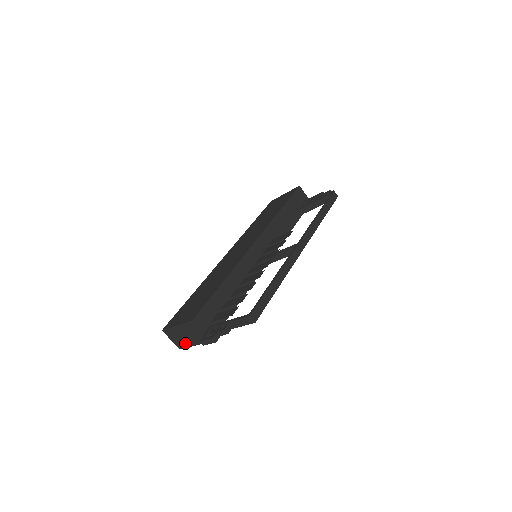
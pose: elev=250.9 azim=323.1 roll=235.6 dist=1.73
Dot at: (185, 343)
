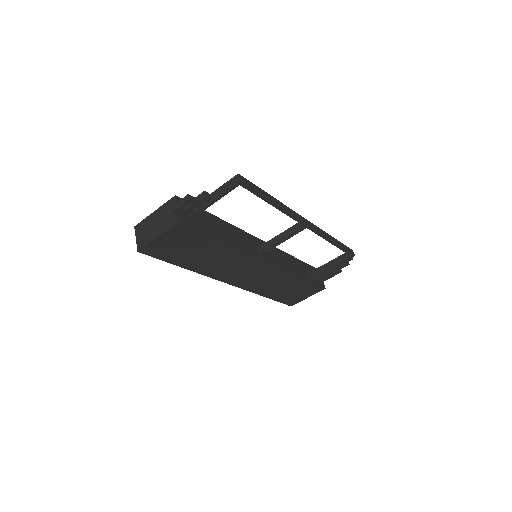
Dot at: (150, 237)
